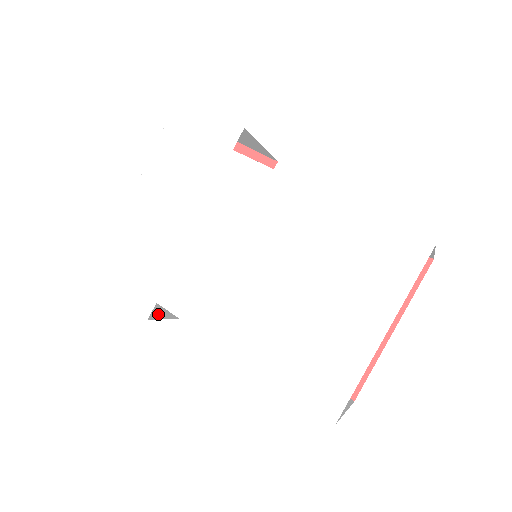
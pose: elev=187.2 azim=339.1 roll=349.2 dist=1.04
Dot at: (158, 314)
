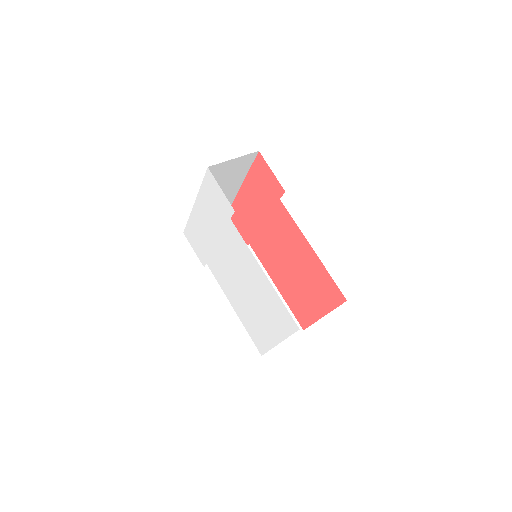
Dot at: occluded
